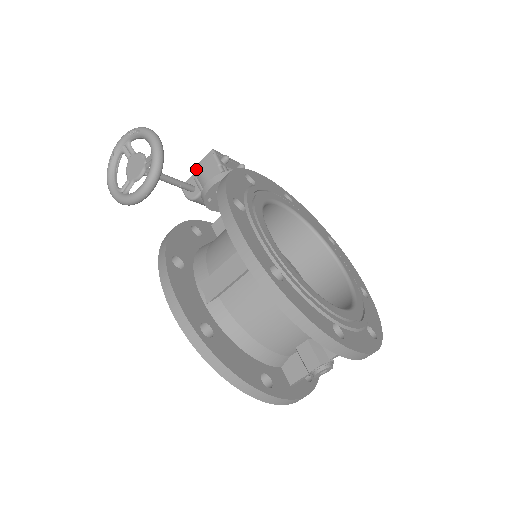
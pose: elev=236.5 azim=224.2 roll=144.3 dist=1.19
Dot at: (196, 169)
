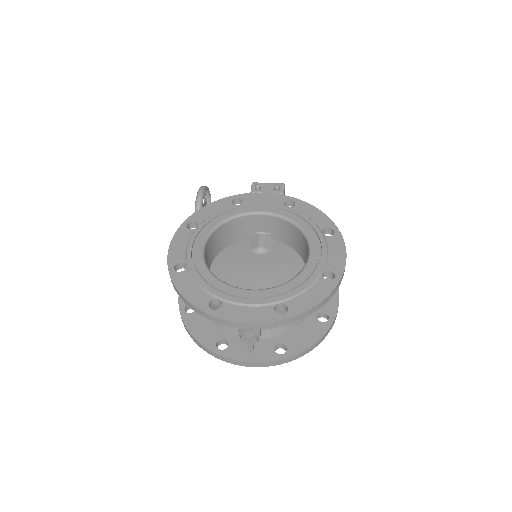
Dot at: occluded
